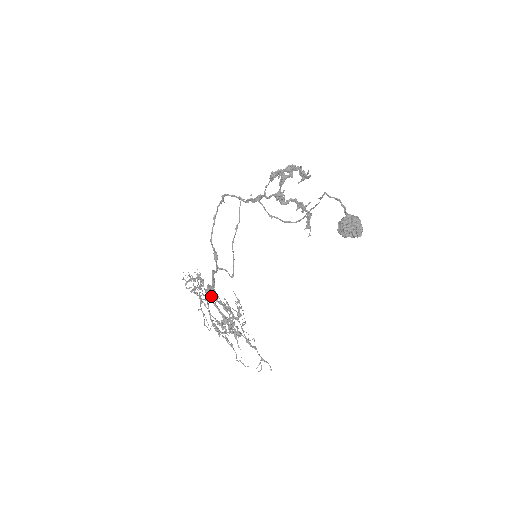
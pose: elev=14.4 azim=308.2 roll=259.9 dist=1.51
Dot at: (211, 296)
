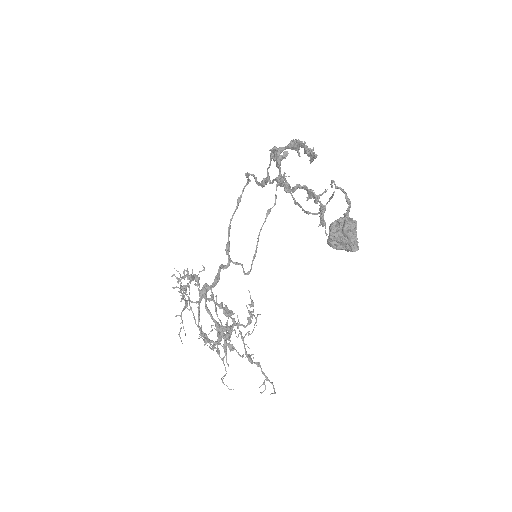
Dot at: (206, 298)
